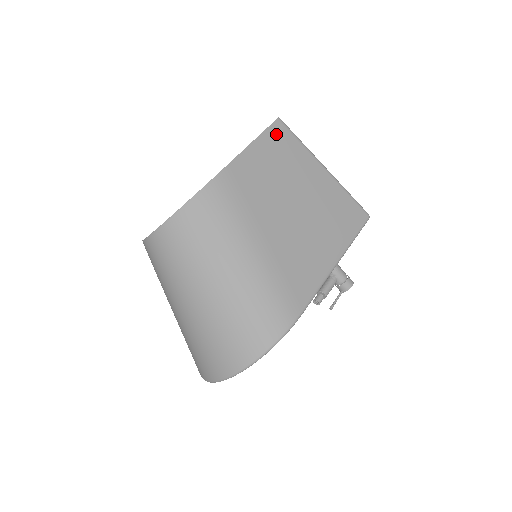
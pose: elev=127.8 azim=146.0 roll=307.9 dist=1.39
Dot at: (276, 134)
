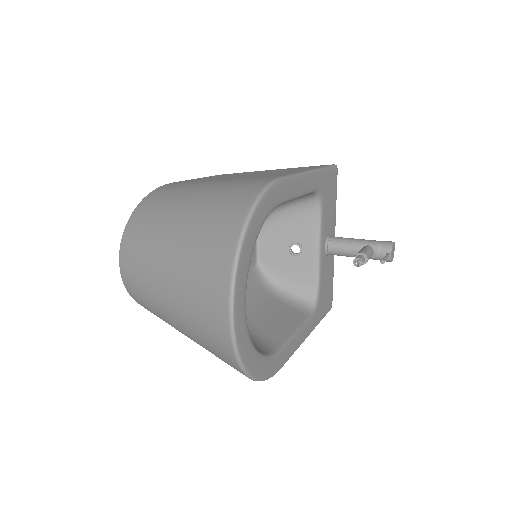
Dot at: occluded
